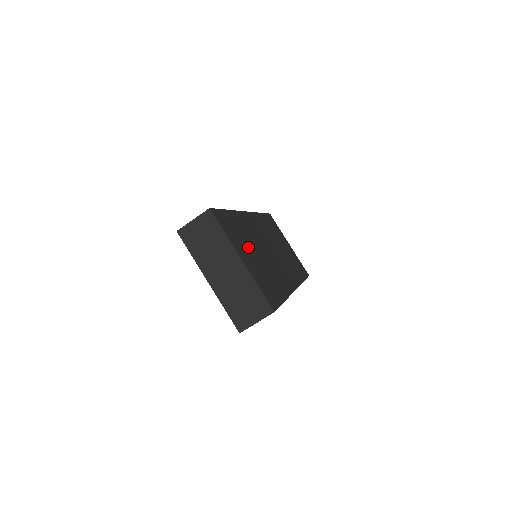
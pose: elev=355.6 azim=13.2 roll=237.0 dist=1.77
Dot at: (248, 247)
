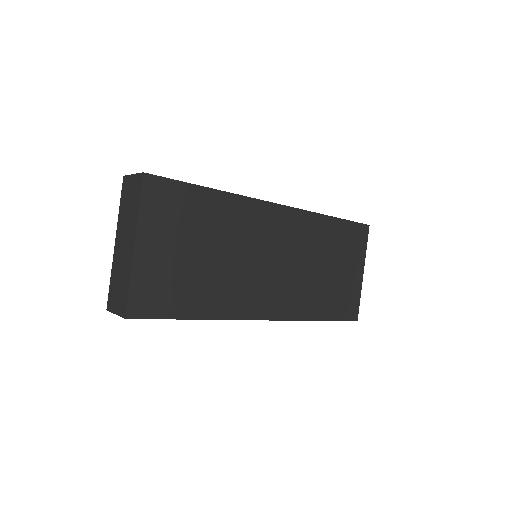
Dot at: (189, 239)
